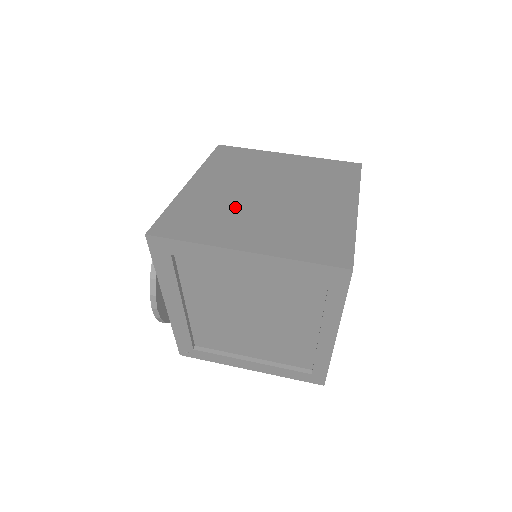
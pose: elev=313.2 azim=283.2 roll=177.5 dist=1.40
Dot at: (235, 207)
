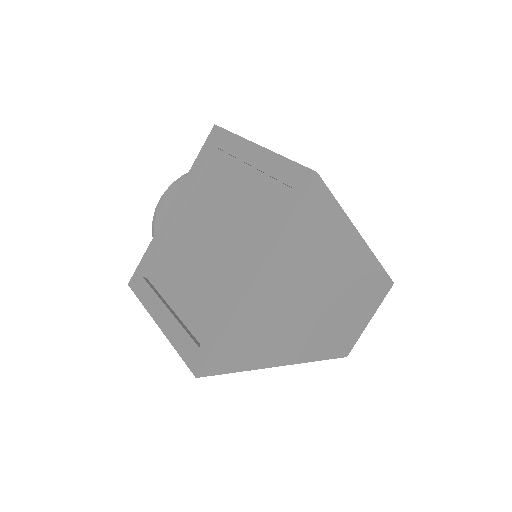
Dot at: occluded
